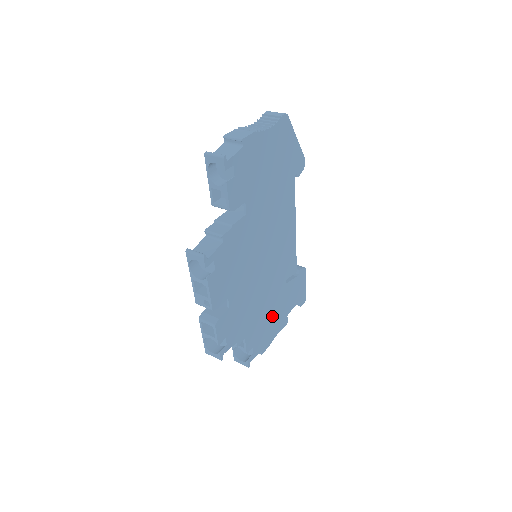
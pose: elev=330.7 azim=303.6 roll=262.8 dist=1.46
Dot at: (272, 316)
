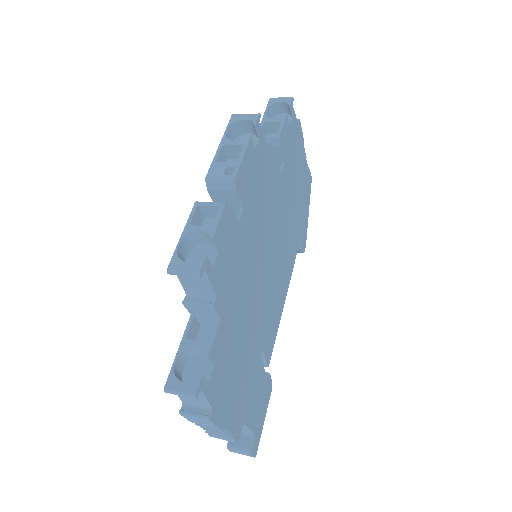
Dot at: (240, 372)
